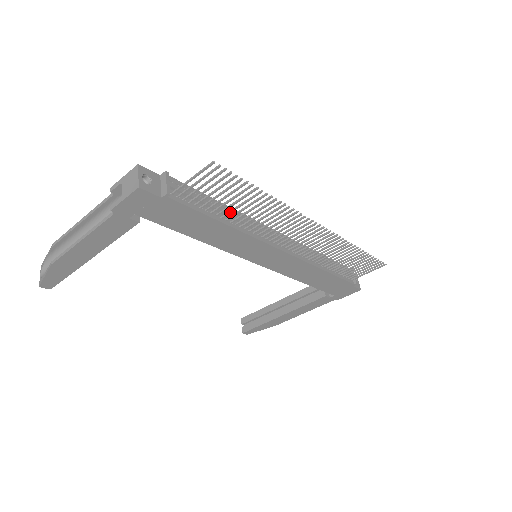
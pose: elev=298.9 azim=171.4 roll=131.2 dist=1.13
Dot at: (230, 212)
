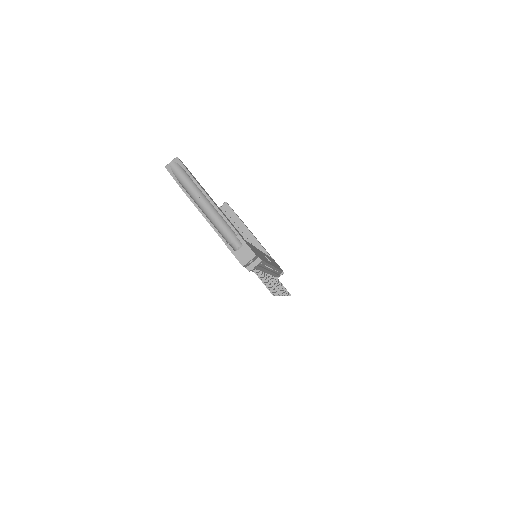
Dot at: occluded
